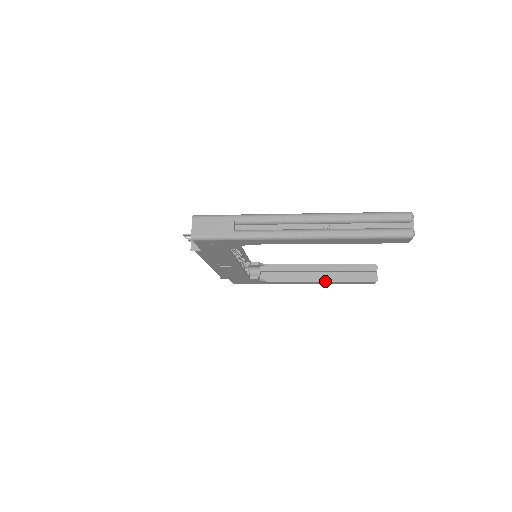
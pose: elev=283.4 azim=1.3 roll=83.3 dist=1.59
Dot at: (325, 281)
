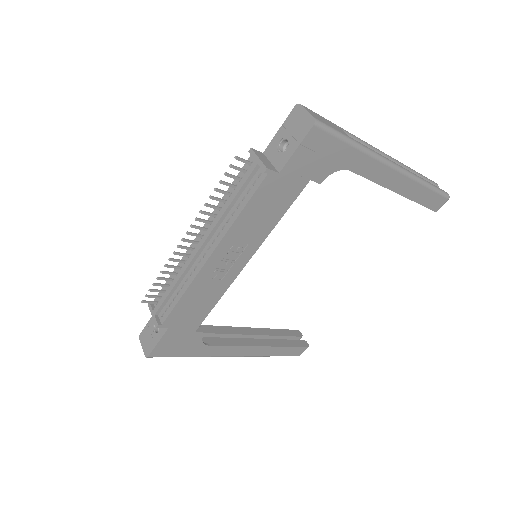
Dot at: (266, 345)
